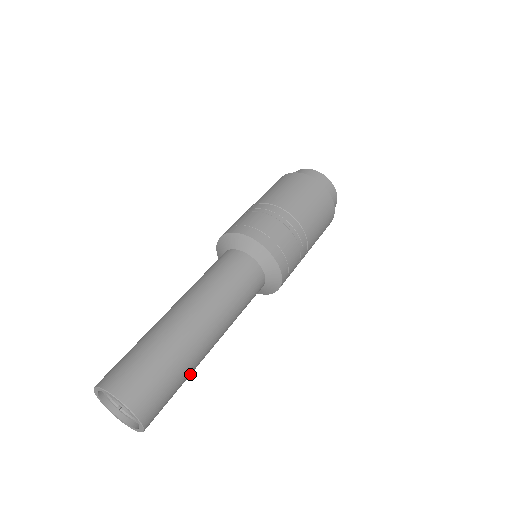
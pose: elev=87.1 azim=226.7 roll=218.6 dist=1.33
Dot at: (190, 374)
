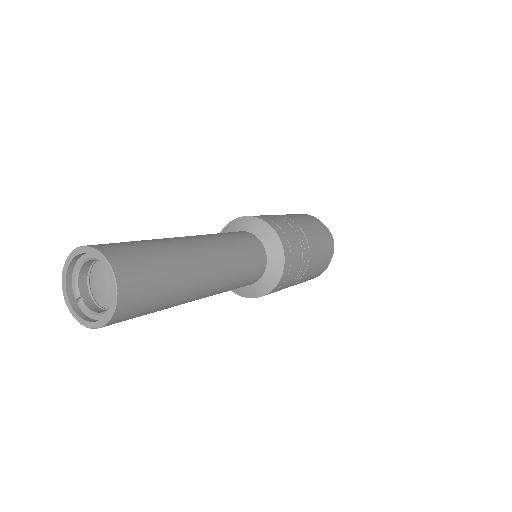
Dot at: (174, 302)
